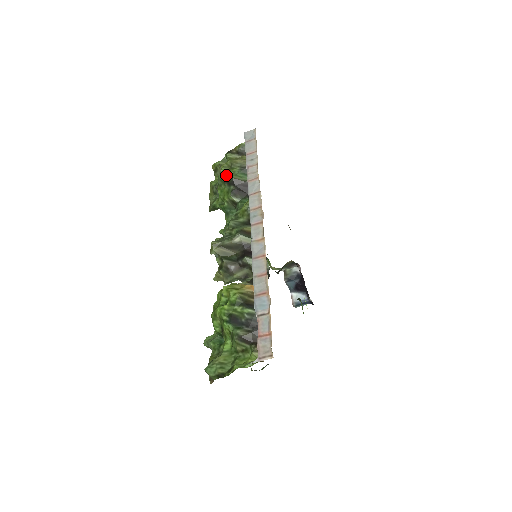
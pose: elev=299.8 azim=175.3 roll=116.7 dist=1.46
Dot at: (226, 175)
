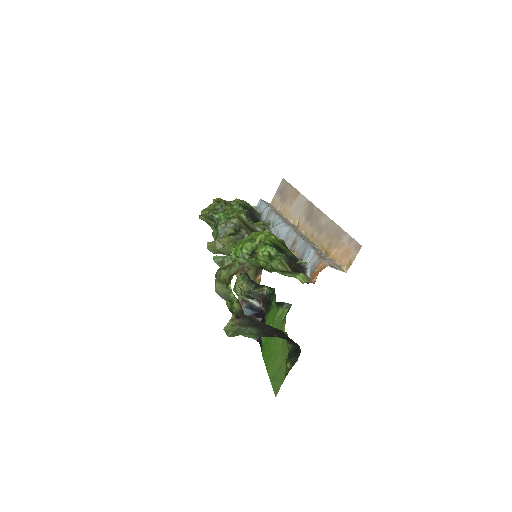
Dot at: occluded
